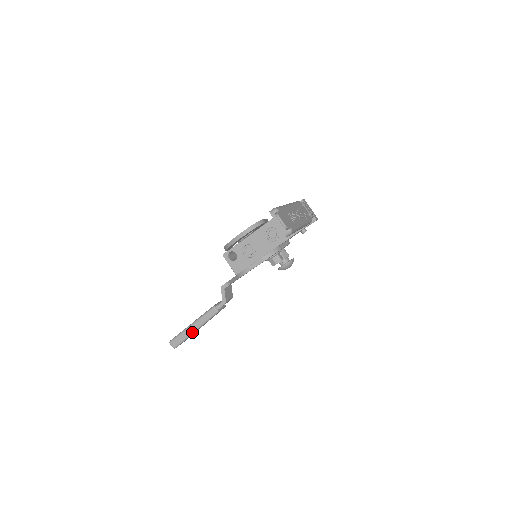
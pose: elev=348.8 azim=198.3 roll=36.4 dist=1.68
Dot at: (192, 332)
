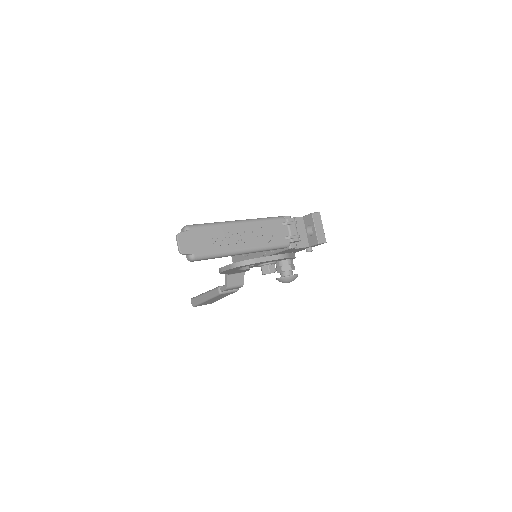
Dot at: (203, 300)
